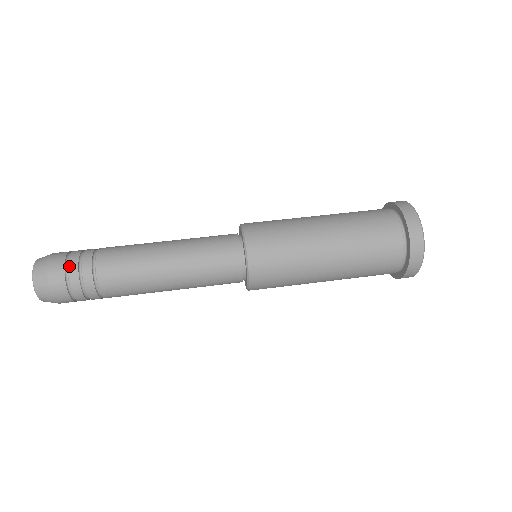
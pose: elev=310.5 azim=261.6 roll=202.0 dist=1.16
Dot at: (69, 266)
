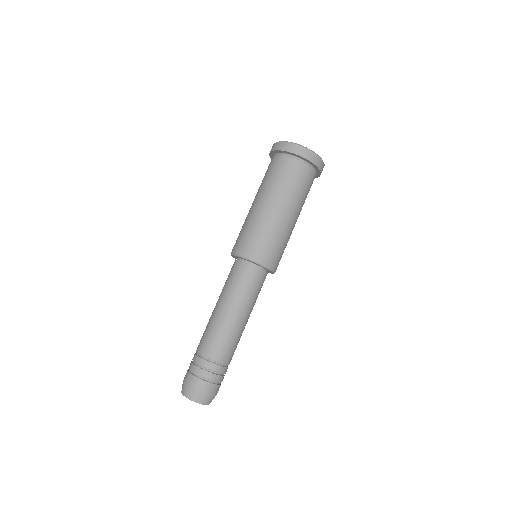
Dot at: (212, 380)
